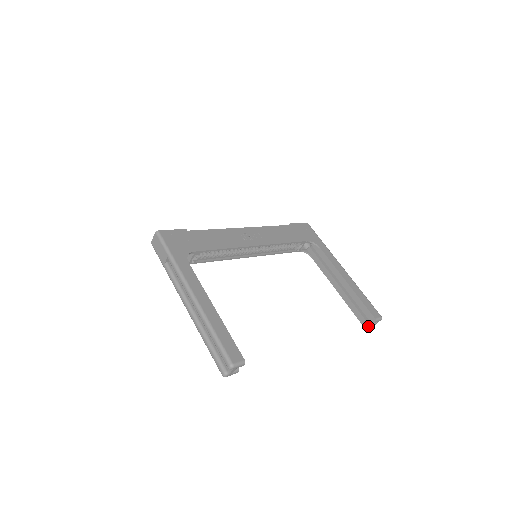
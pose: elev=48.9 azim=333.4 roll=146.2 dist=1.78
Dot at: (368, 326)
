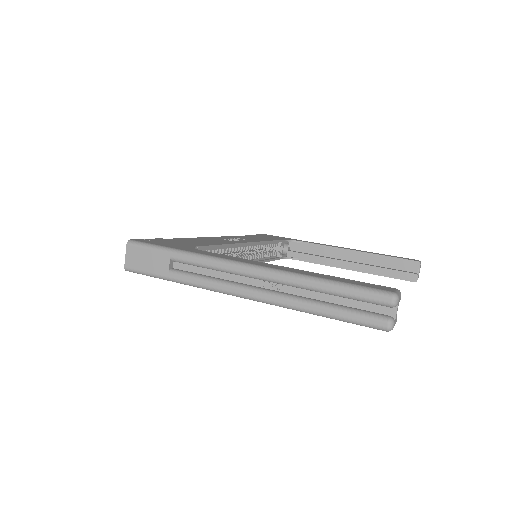
Dot at: (416, 276)
